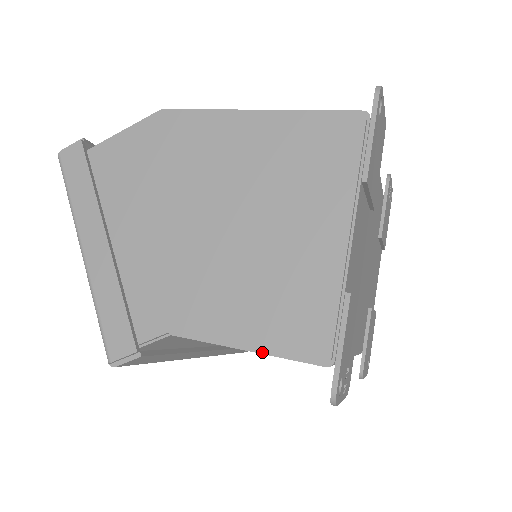
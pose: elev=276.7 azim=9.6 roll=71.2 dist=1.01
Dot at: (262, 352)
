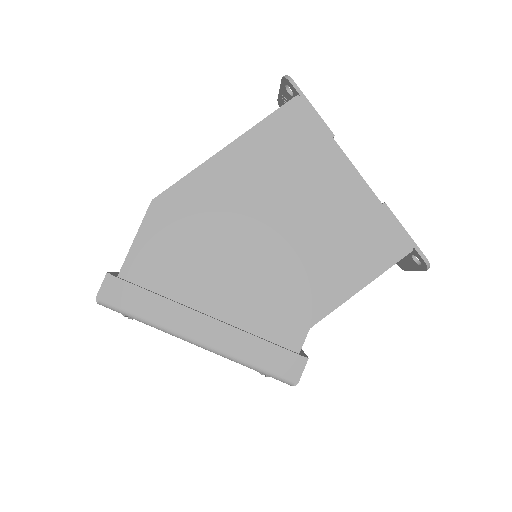
Dot at: (372, 280)
